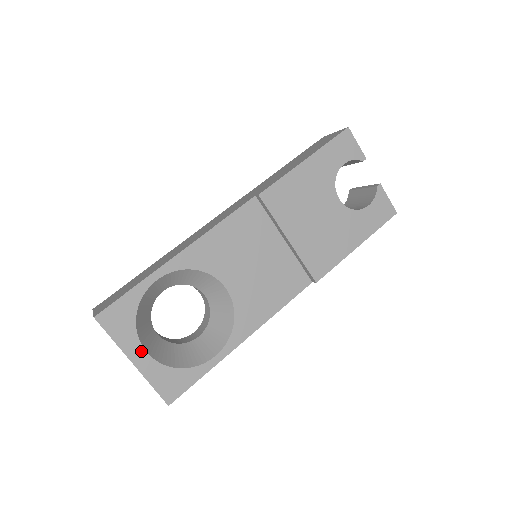
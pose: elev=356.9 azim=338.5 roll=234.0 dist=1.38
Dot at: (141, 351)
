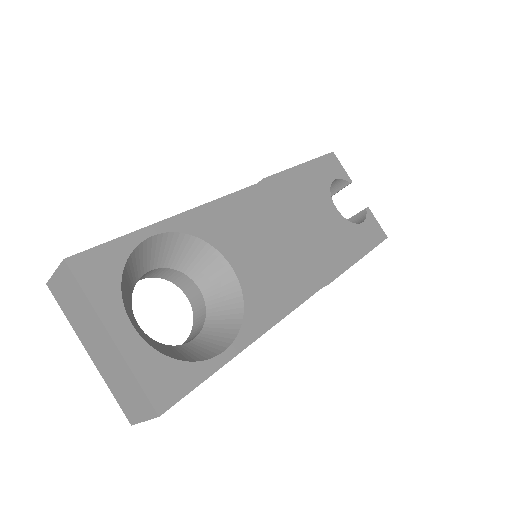
Dot at: (125, 322)
